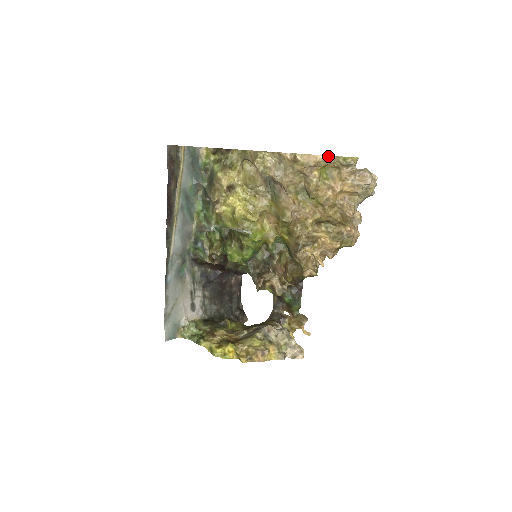
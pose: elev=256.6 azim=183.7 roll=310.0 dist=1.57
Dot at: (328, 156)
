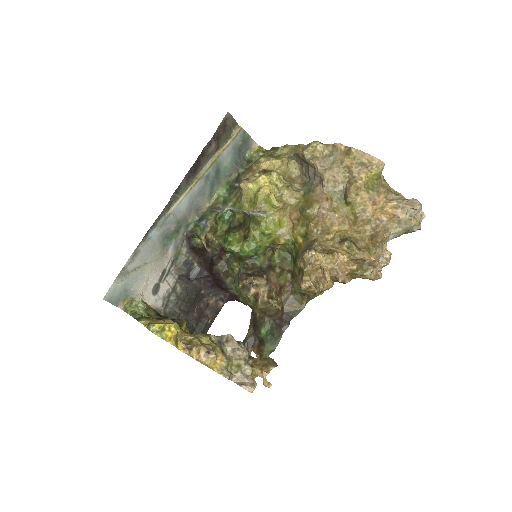
Dot at: (383, 163)
